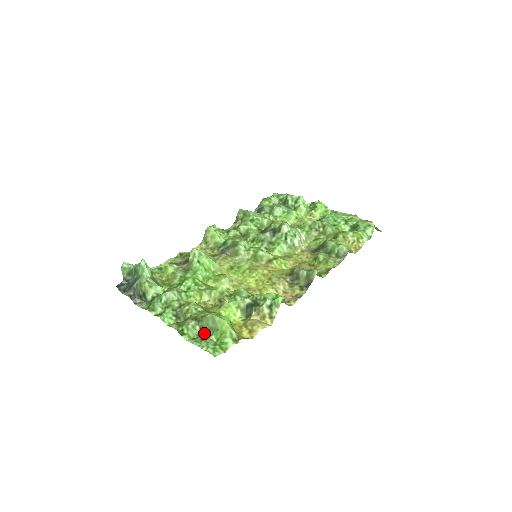
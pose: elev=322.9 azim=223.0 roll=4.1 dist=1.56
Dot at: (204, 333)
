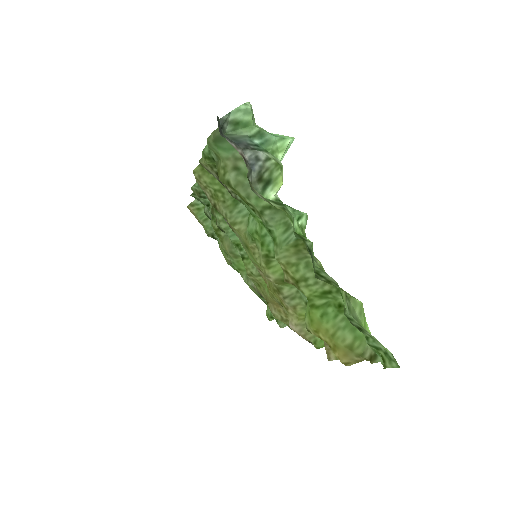
Dot at: occluded
